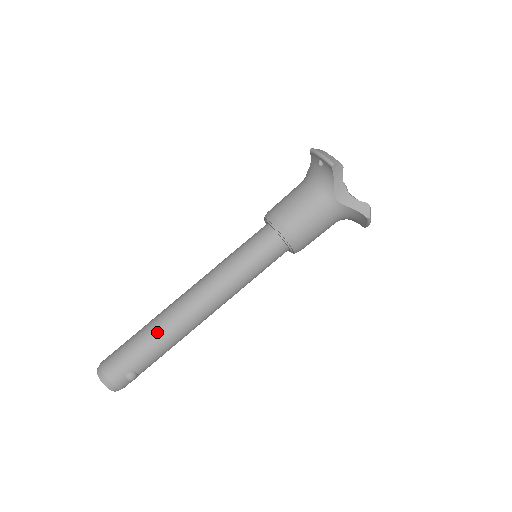
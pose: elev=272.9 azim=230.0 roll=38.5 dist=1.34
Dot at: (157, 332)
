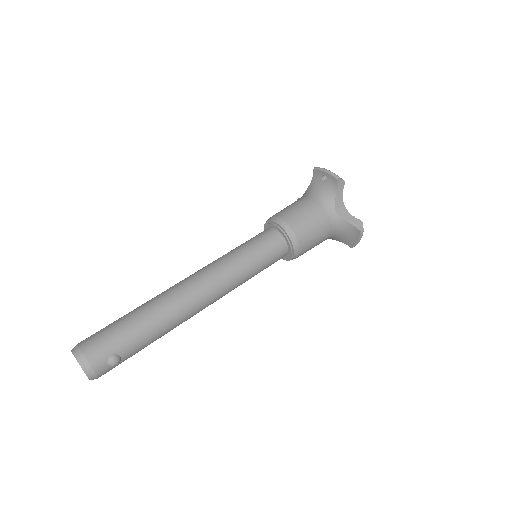
Dot at: (153, 312)
